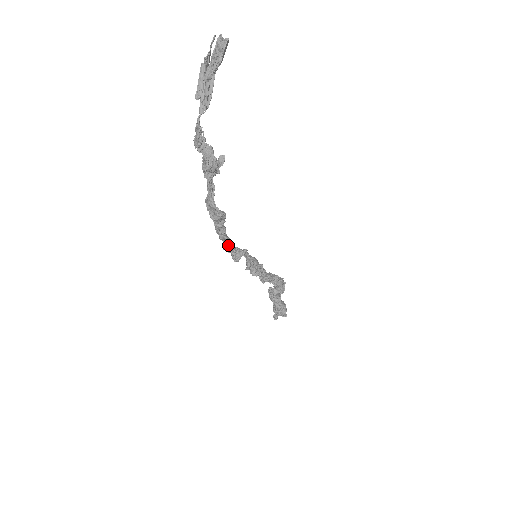
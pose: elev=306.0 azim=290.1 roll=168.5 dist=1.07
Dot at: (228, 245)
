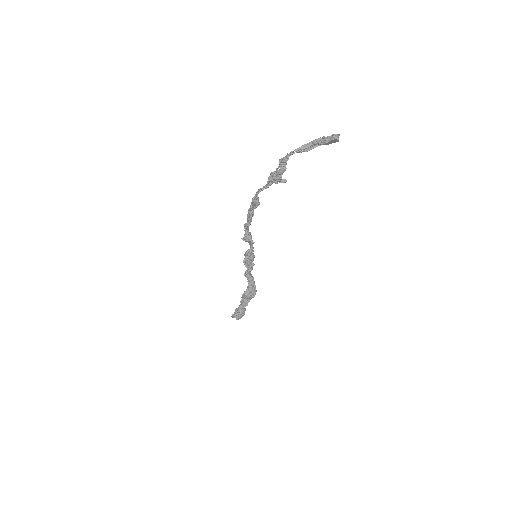
Dot at: (247, 225)
